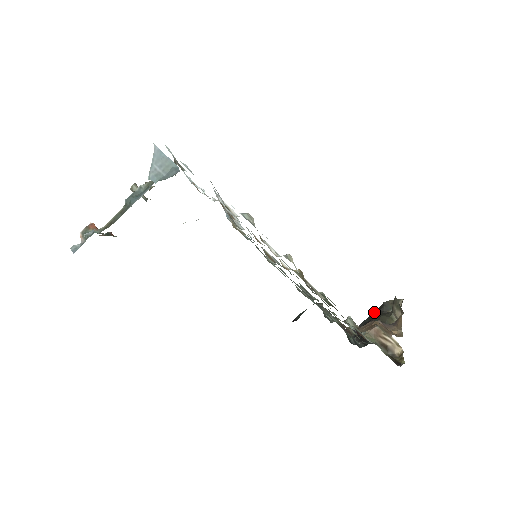
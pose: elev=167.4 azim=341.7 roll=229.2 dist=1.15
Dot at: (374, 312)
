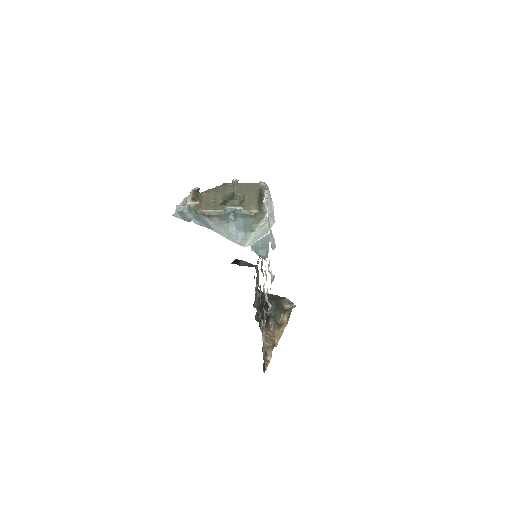
Dot at: (277, 297)
